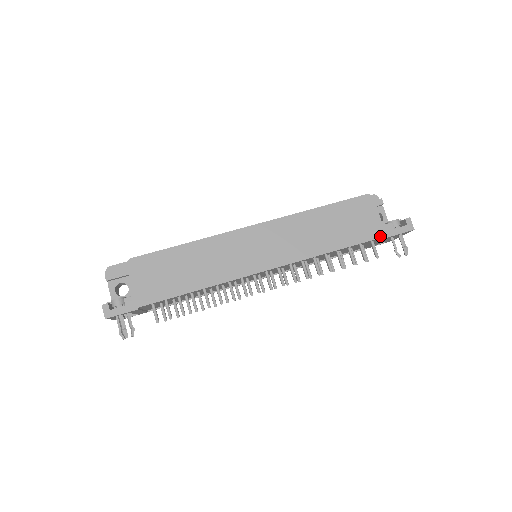
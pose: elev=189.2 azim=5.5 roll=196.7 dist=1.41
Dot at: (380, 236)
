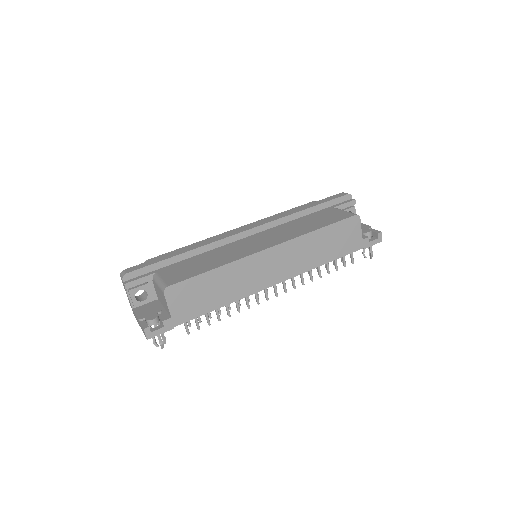
Dot at: (359, 248)
